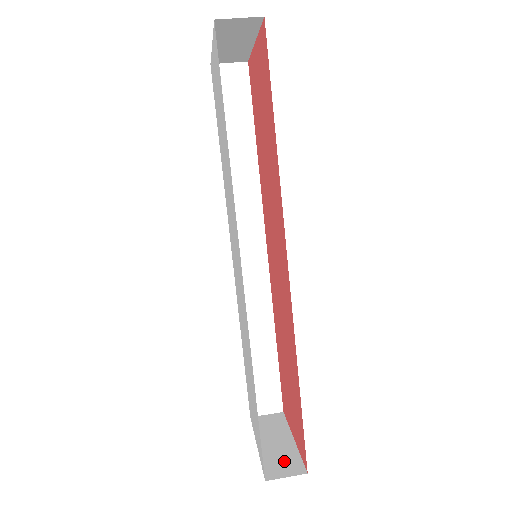
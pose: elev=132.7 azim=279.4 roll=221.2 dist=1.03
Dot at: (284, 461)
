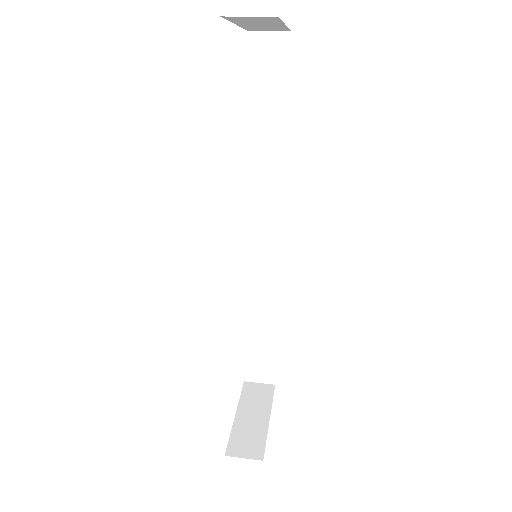
Dot at: (250, 440)
